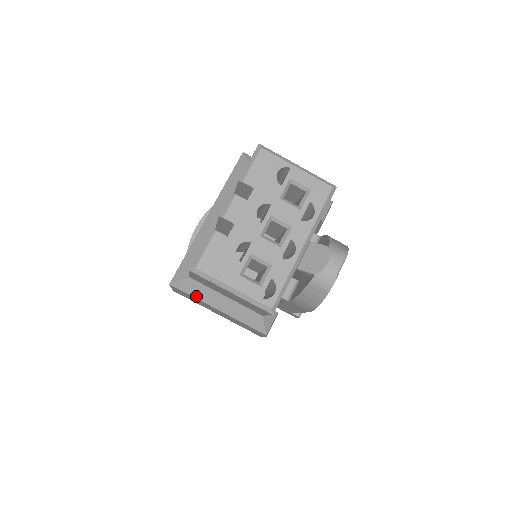
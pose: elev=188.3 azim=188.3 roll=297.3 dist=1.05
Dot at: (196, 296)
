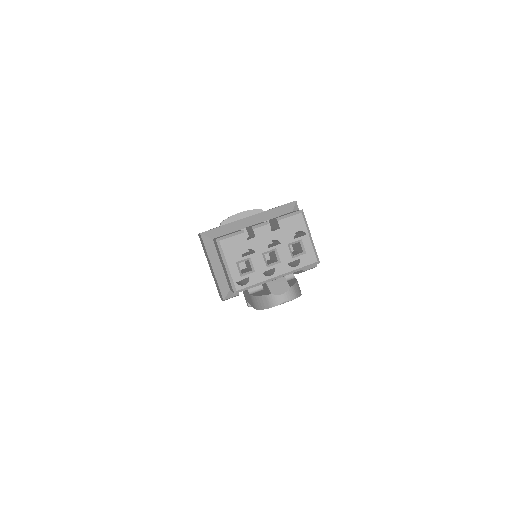
Dot at: (208, 251)
